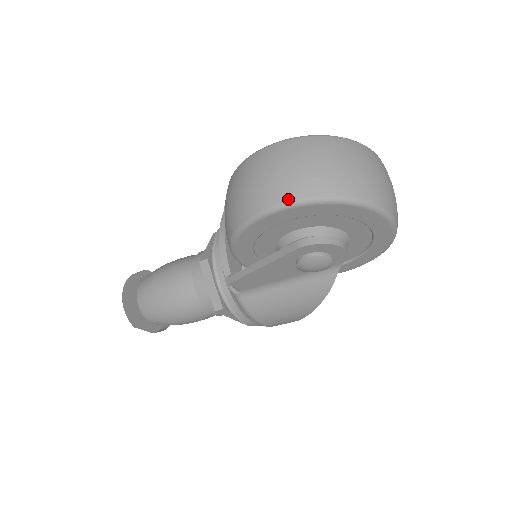
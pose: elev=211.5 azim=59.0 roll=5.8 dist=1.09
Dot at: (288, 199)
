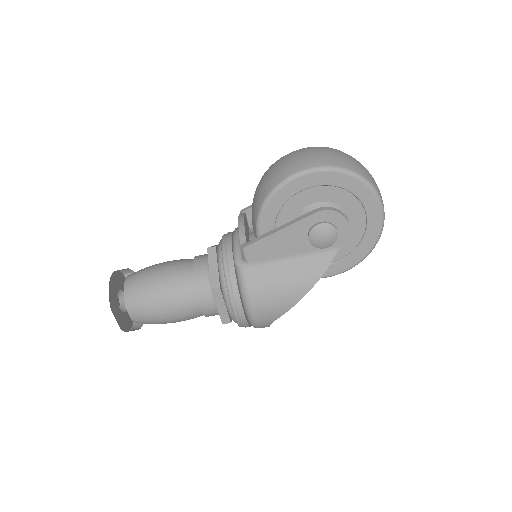
Dot at: (324, 165)
